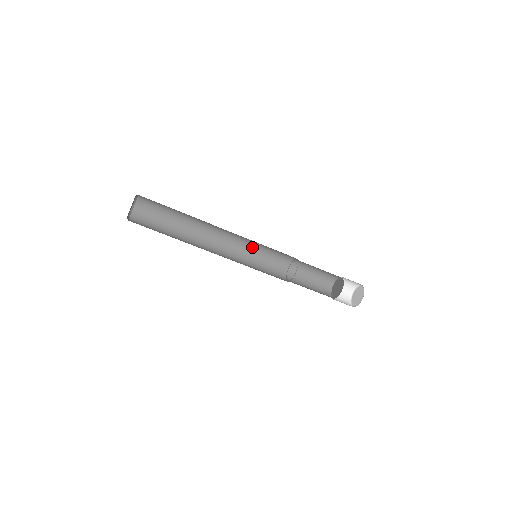
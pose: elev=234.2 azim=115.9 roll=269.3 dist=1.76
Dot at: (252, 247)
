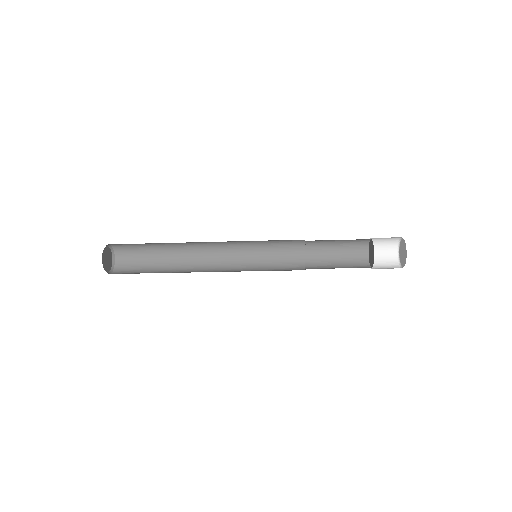
Dot at: (251, 244)
